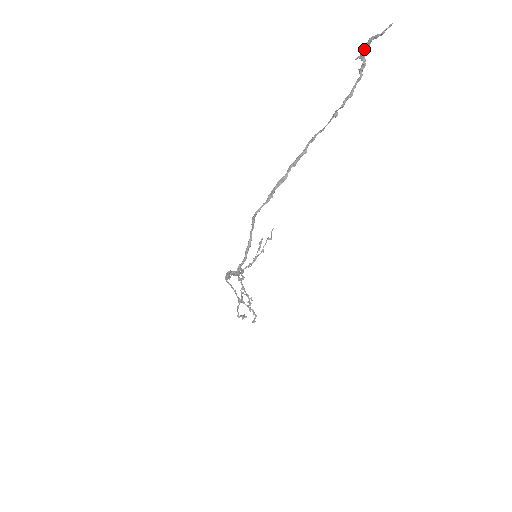
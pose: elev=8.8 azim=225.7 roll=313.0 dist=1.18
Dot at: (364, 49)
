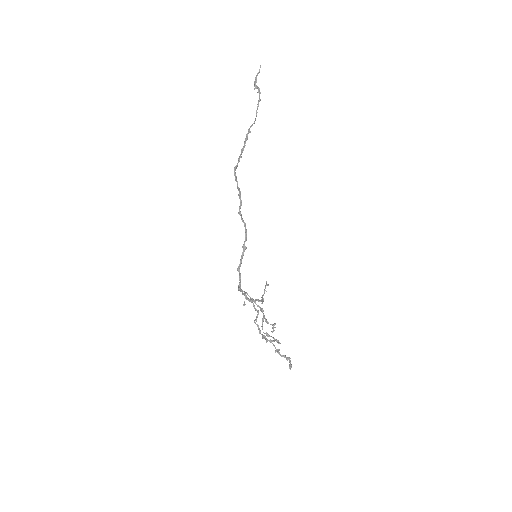
Dot at: (255, 83)
